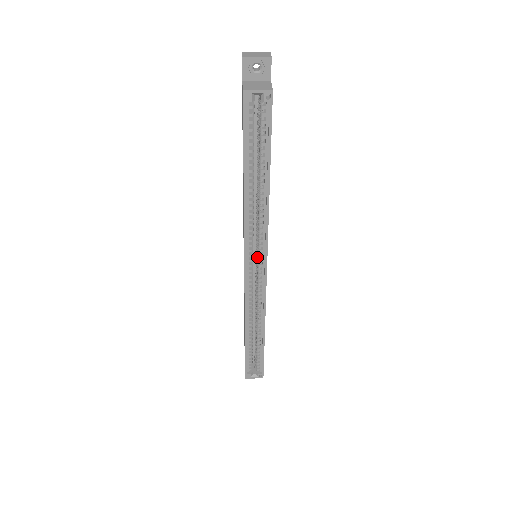
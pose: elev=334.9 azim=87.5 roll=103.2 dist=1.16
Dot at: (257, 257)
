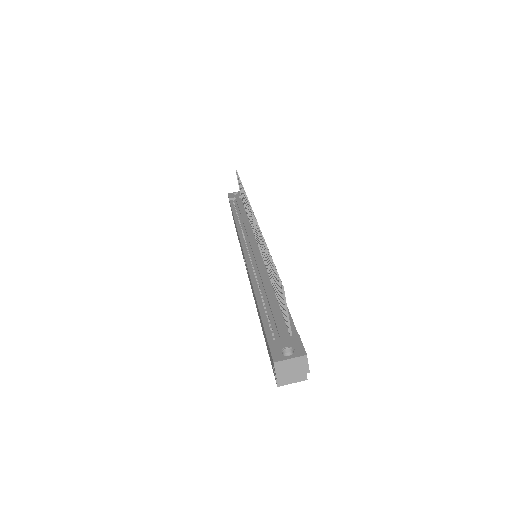
Dot at: occluded
